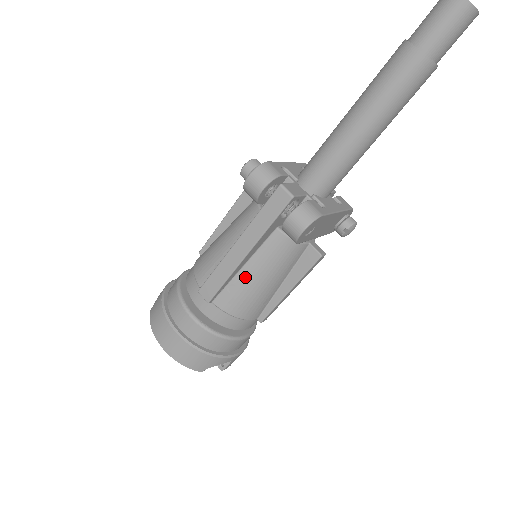
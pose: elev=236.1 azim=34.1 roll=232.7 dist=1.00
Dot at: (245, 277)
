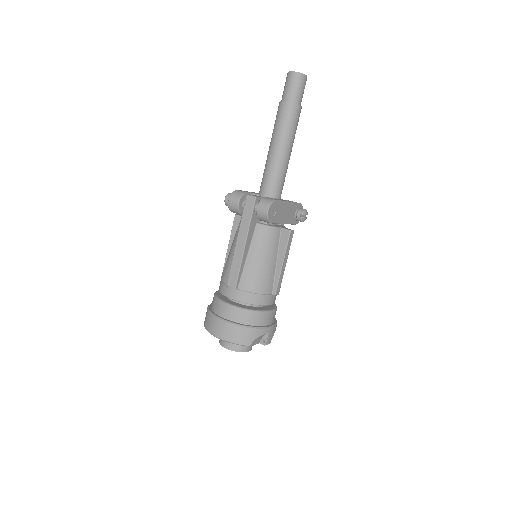
Dot at: (251, 262)
